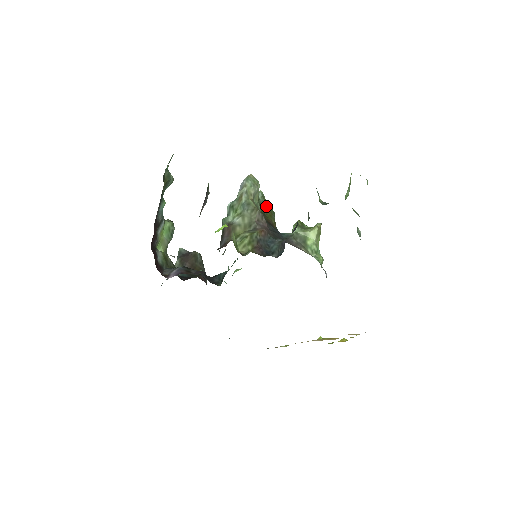
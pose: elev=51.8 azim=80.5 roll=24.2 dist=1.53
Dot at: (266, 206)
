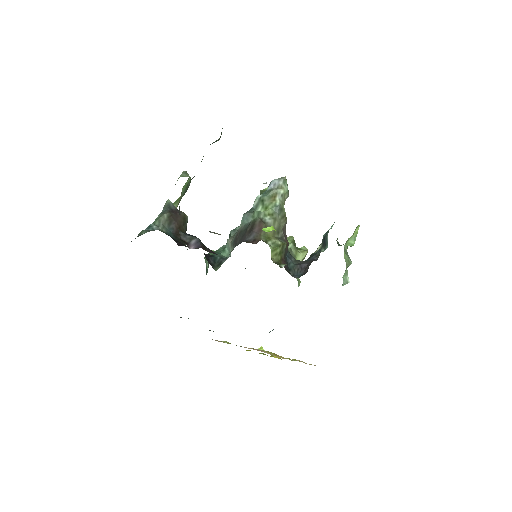
Dot at: occluded
